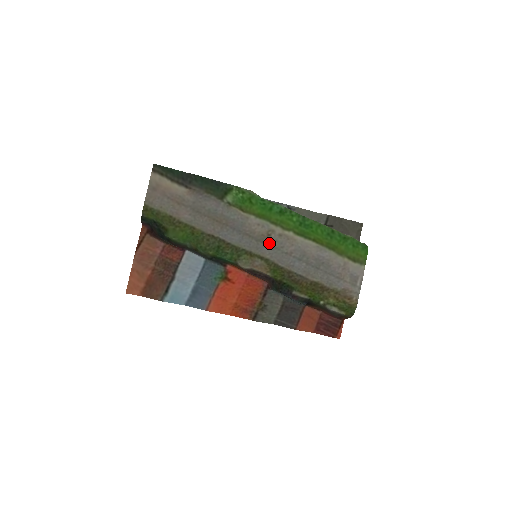
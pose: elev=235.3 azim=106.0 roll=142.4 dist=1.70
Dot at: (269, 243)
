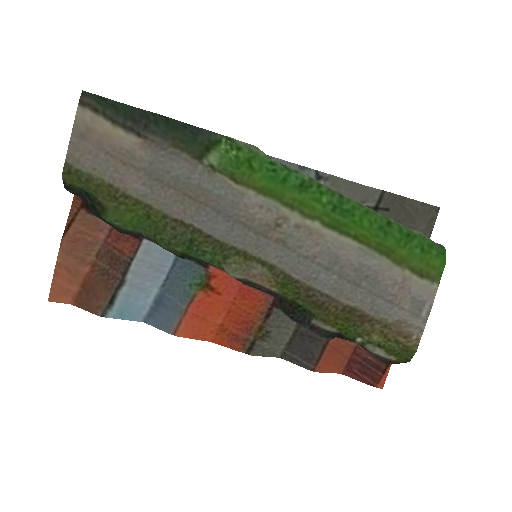
Dot at: (277, 239)
